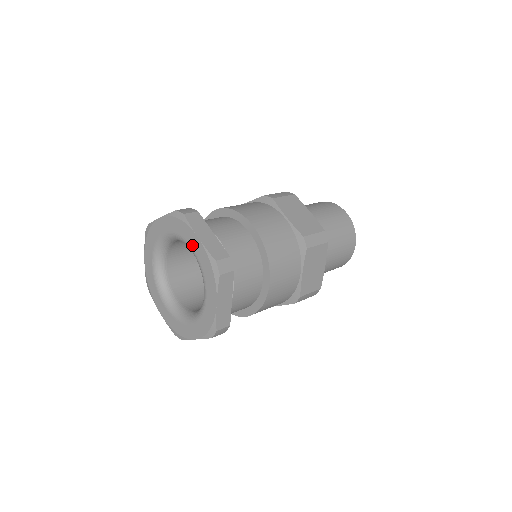
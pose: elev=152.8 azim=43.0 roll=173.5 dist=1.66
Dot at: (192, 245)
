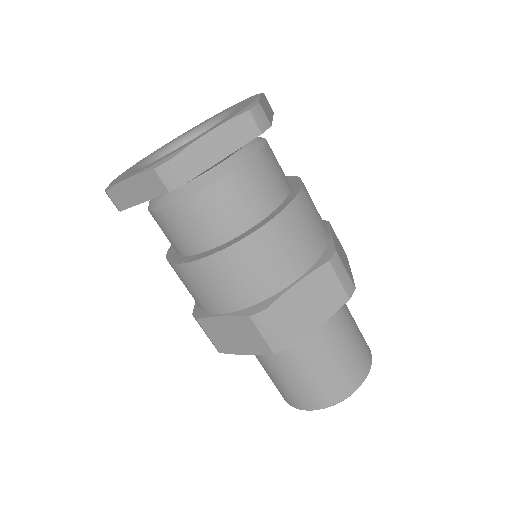
Dot at: (244, 103)
